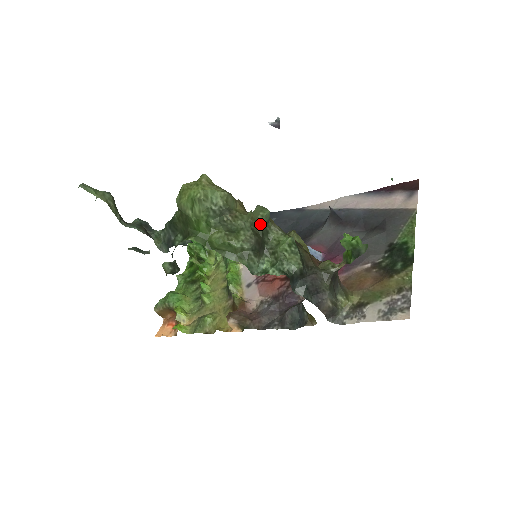
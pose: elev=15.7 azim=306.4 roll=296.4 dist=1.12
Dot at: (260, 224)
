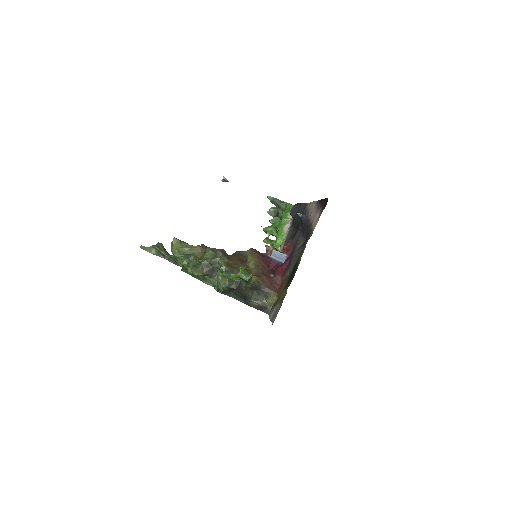
Dot at: (208, 259)
